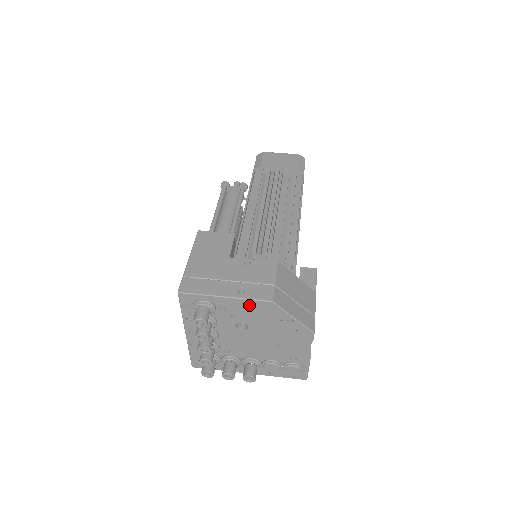
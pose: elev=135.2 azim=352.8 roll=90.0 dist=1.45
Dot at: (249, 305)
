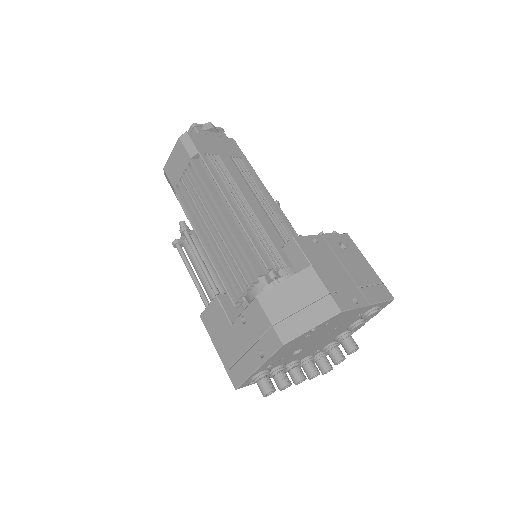
Dot at: (276, 355)
